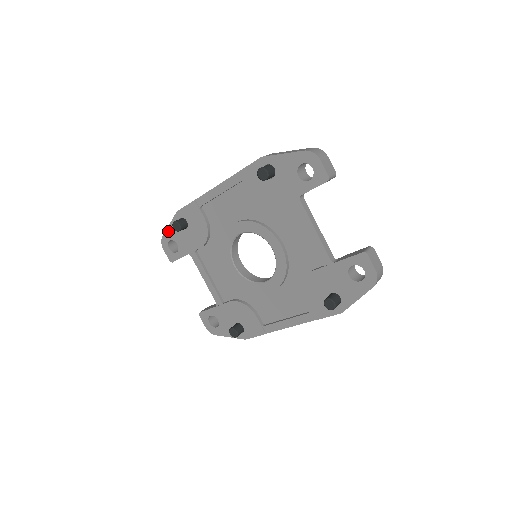
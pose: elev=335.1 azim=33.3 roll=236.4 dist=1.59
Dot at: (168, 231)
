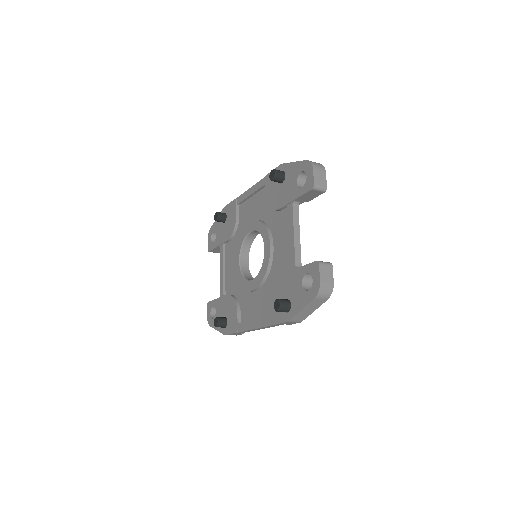
Dot at: (215, 223)
